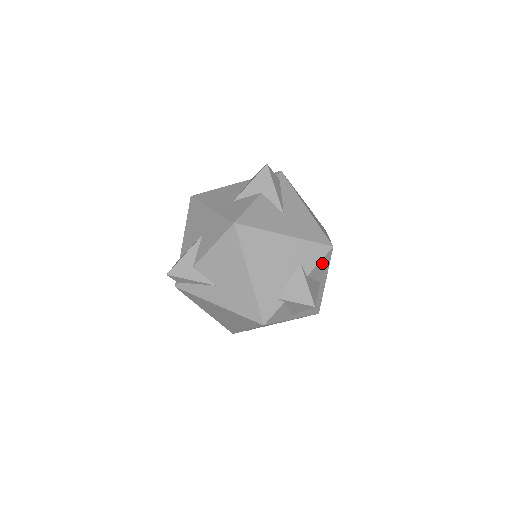
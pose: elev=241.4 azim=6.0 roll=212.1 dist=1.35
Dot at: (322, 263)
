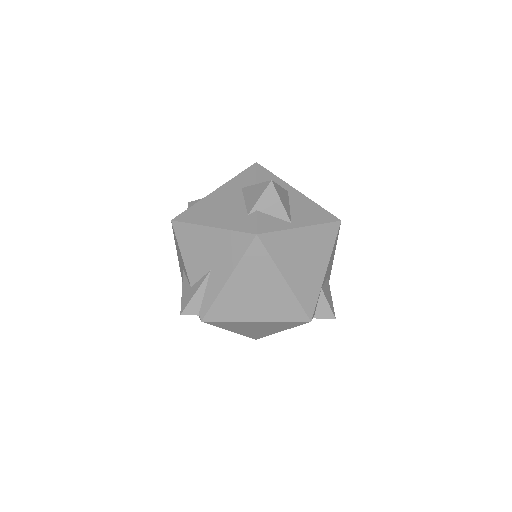
Dot at: (262, 176)
